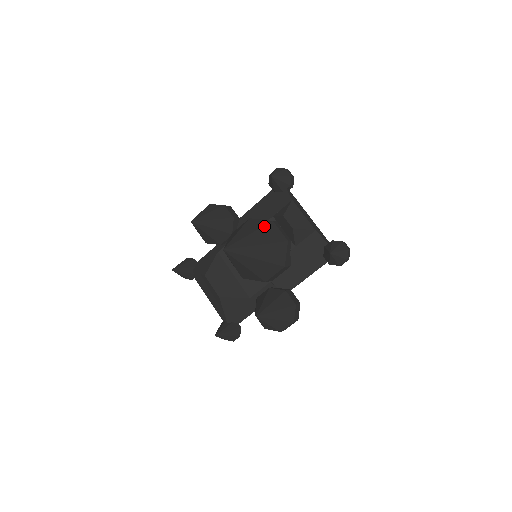
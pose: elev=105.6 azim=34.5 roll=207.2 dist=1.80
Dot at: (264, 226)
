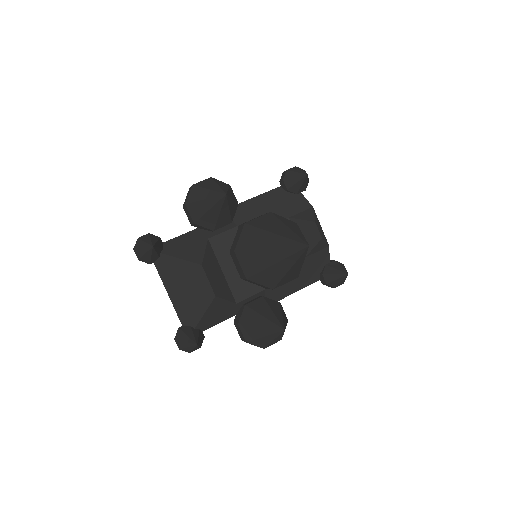
Dot at: occluded
